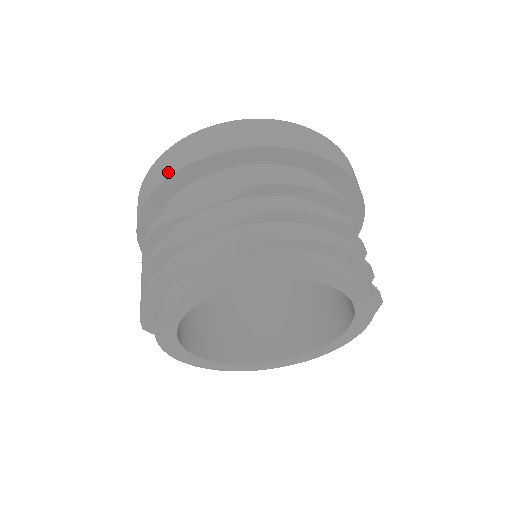
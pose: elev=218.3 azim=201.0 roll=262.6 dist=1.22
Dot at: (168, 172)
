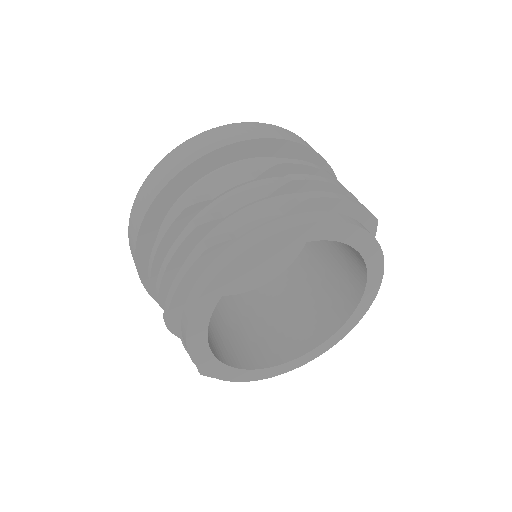
Dot at: (182, 165)
